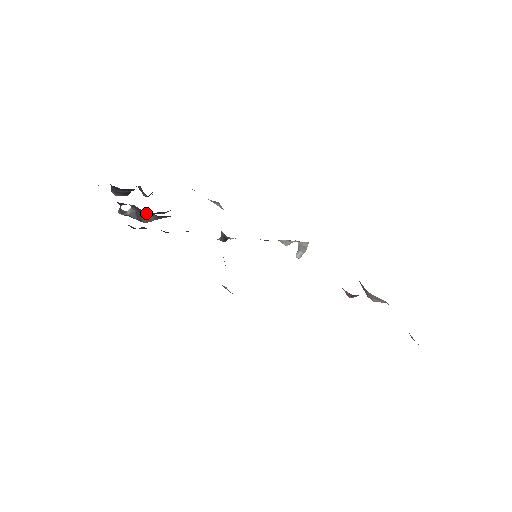
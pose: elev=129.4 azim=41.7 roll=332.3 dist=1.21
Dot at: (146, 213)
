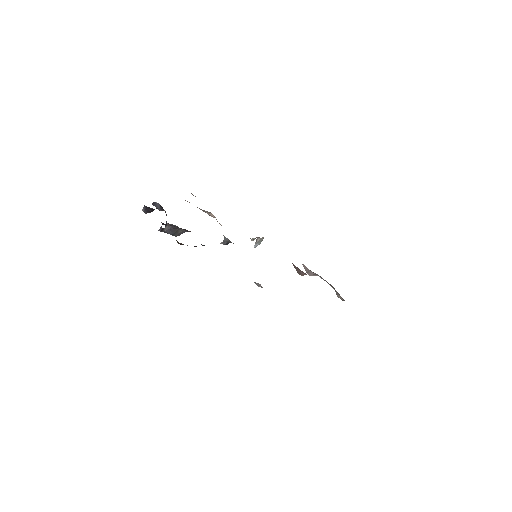
Dot at: (180, 229)
